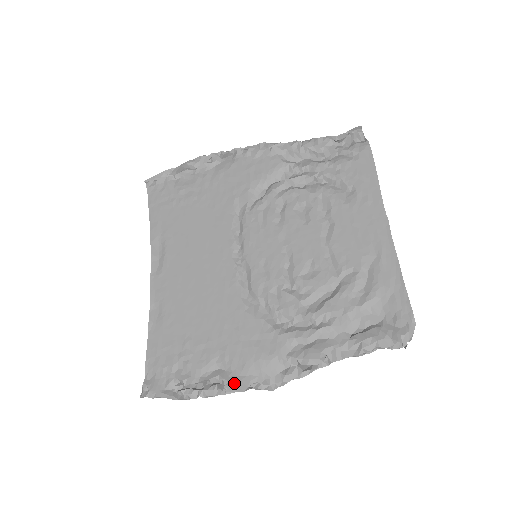
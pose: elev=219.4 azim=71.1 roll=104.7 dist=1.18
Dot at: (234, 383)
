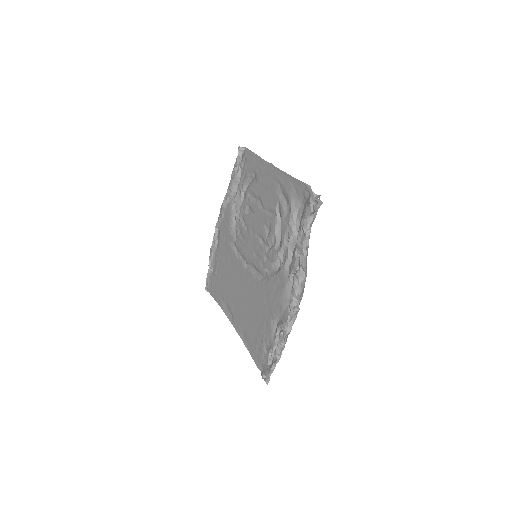
Dot at: (283, 321)
